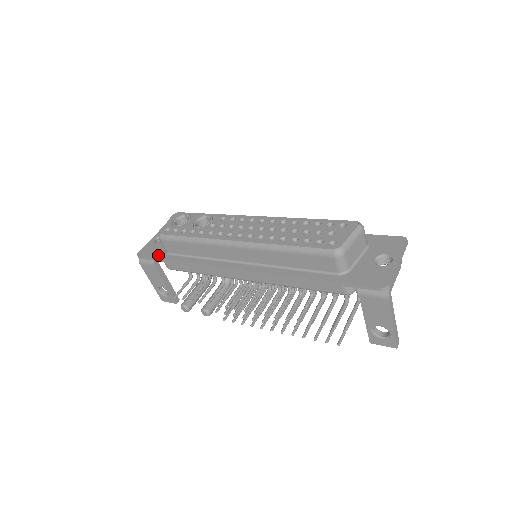
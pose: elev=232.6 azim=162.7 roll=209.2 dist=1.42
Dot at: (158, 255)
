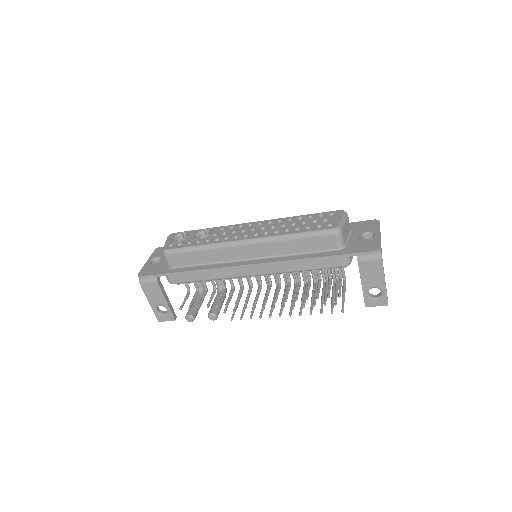
Dot at: (161, 271)
